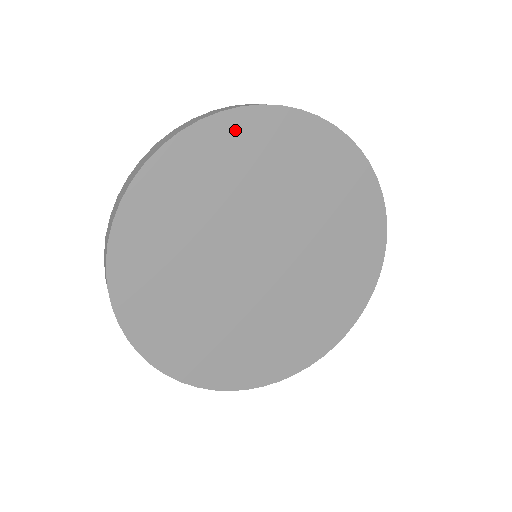
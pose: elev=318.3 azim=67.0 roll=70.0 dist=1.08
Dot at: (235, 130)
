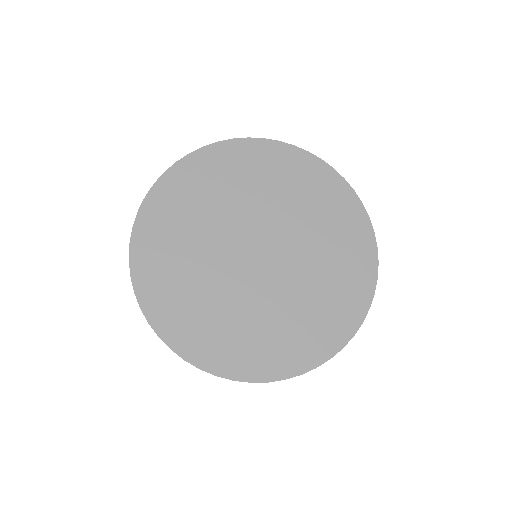
Dot at: (181, 177)
